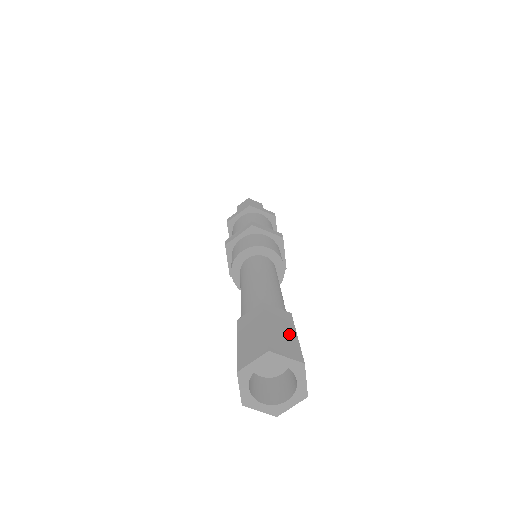
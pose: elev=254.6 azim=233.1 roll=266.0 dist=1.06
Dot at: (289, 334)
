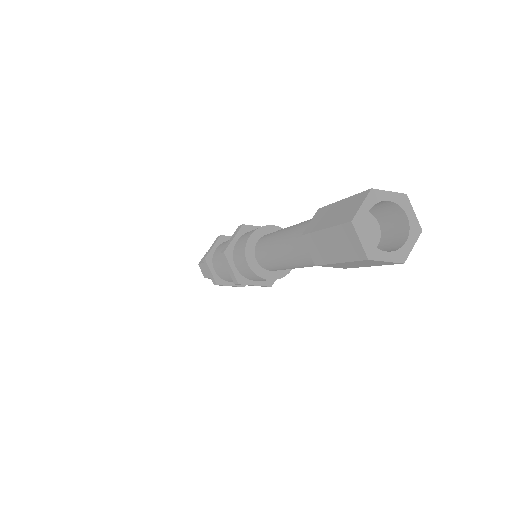
Dot at: occluded
